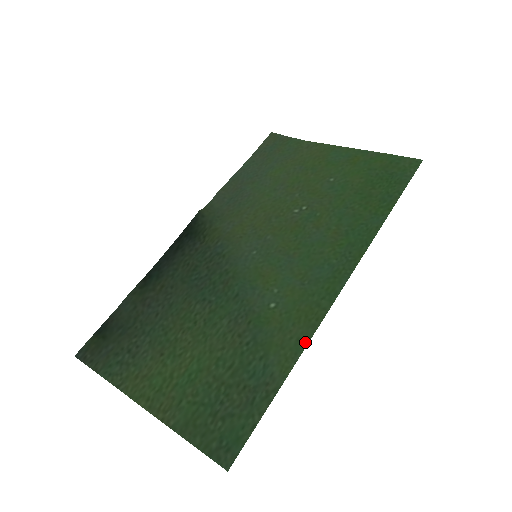
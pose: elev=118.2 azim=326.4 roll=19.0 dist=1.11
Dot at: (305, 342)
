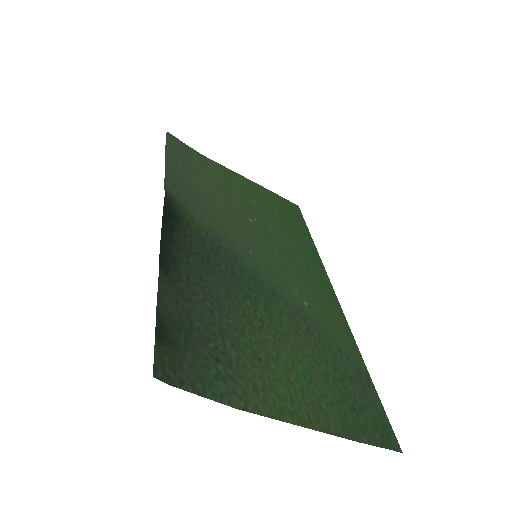
Dot at: (351, 334)
